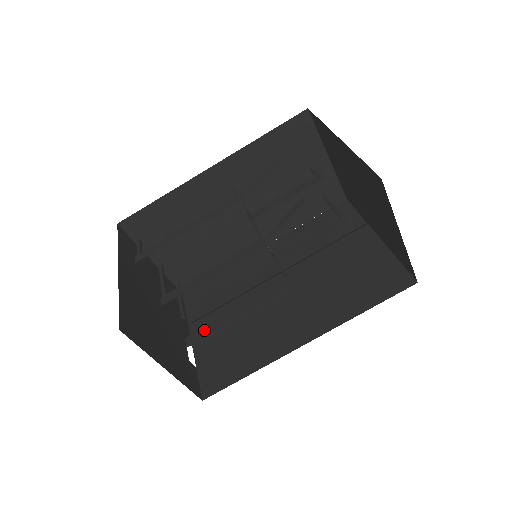
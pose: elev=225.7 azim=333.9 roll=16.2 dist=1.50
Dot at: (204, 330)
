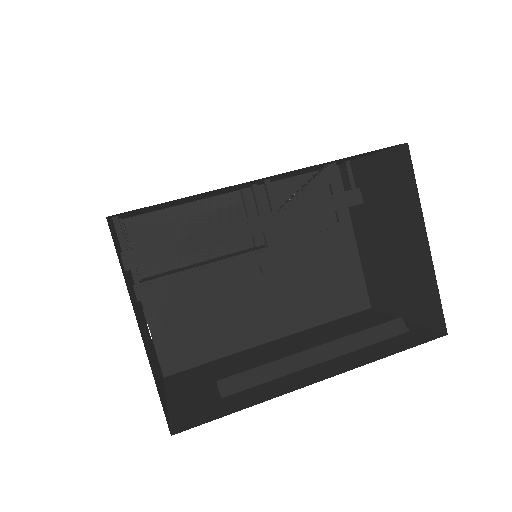
Dot at: (169, 307)
